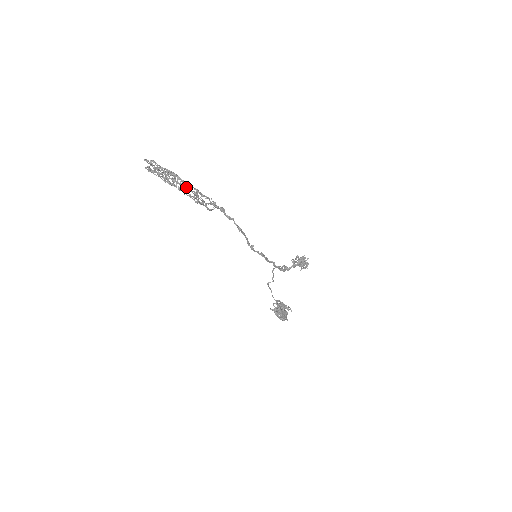
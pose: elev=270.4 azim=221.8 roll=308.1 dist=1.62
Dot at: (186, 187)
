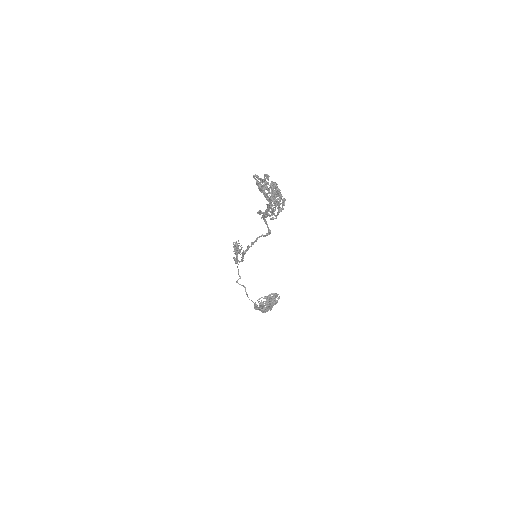
Dot at: (283, 199)
